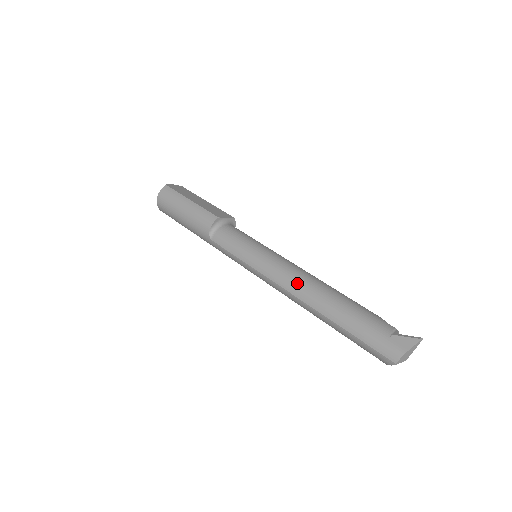
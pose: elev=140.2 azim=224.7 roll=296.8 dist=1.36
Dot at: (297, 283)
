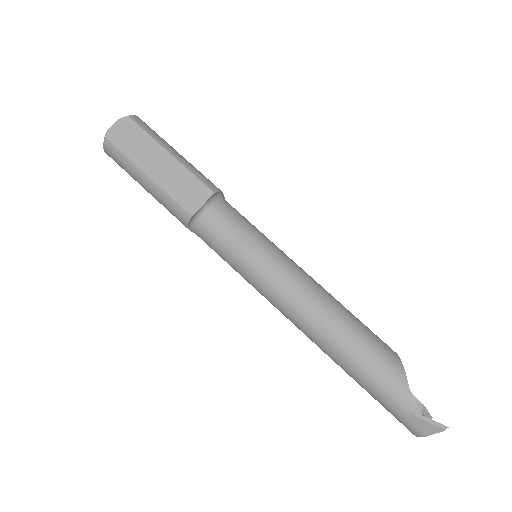
Dot at: (306, 328)
